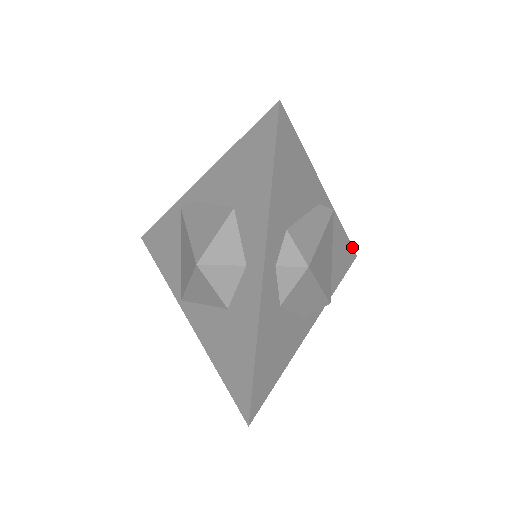
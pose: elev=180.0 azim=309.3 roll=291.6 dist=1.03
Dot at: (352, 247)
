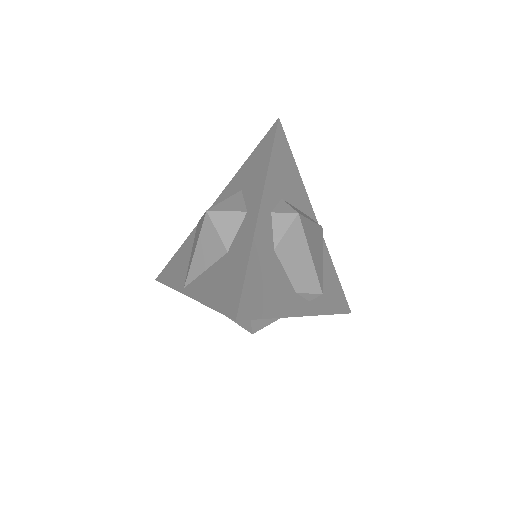
Dot at: (345, 297)
